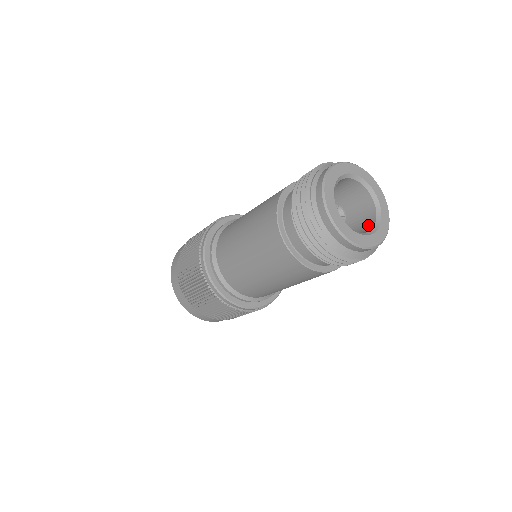
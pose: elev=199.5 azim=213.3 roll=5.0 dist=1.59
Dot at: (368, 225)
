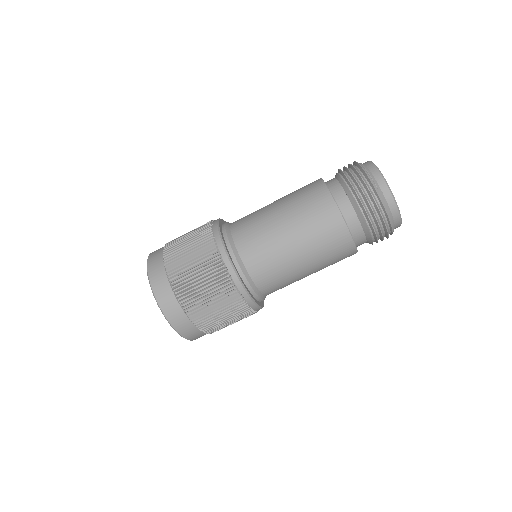
Dot at: occluded
